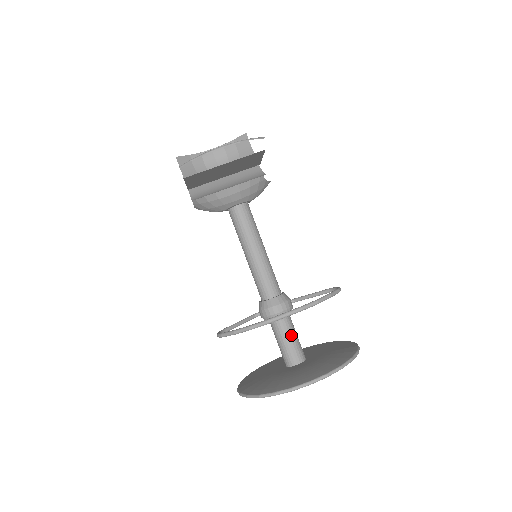
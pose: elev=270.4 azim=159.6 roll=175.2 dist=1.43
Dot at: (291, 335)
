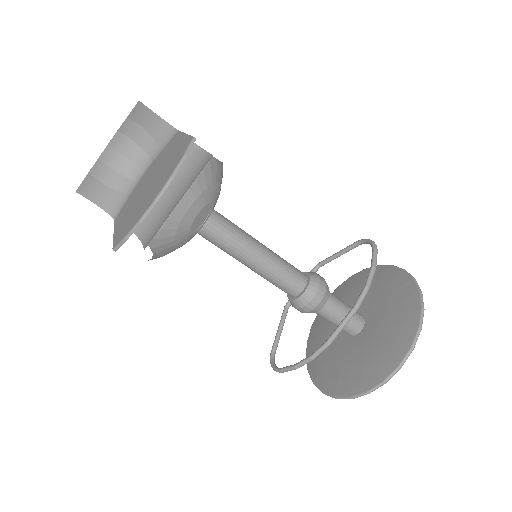
Dot at: (340, 310)
